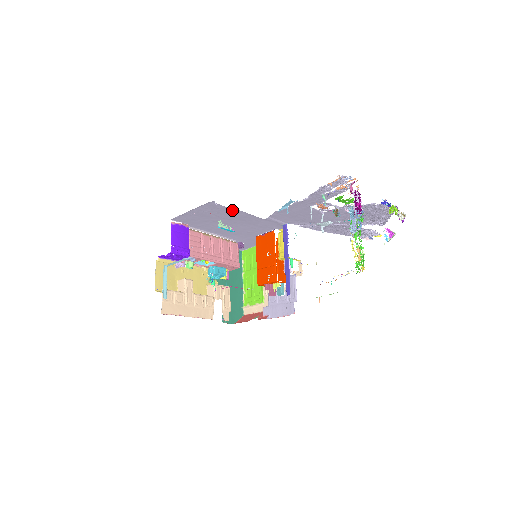
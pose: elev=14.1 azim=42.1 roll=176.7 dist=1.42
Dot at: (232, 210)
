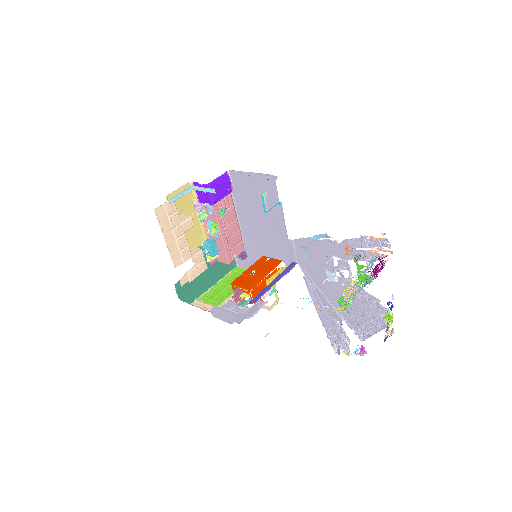
Dot at: (278, 203)
